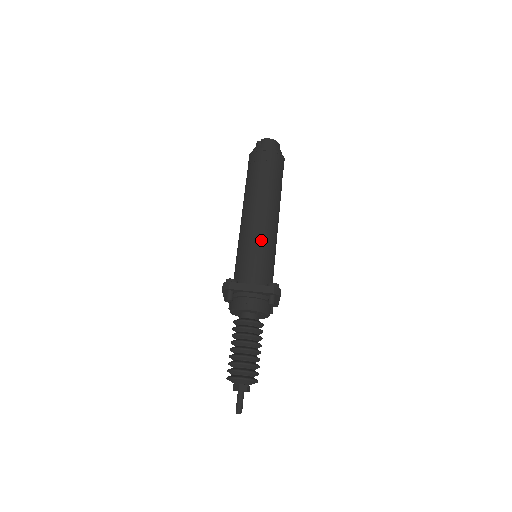
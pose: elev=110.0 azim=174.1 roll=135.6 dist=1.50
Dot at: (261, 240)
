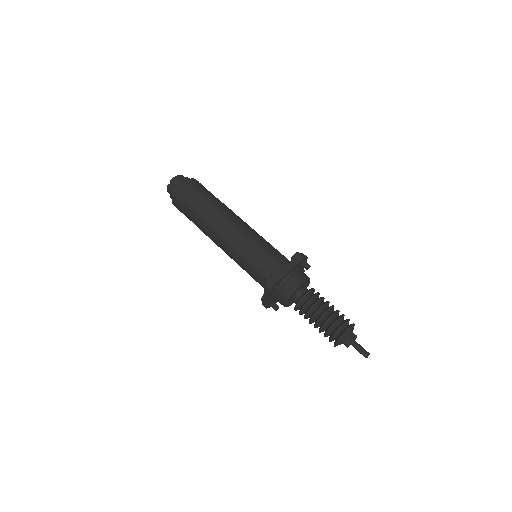
Dot at: (253, 238)
